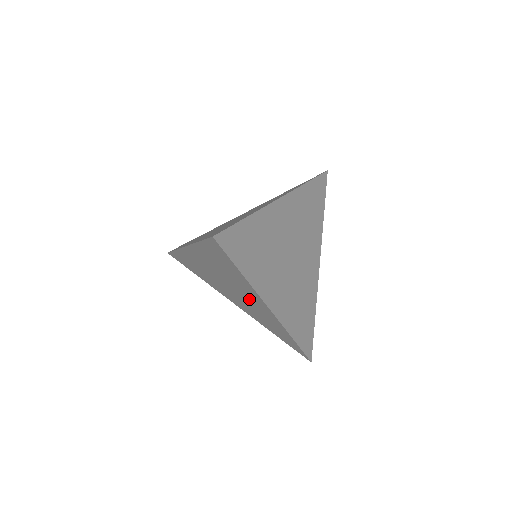
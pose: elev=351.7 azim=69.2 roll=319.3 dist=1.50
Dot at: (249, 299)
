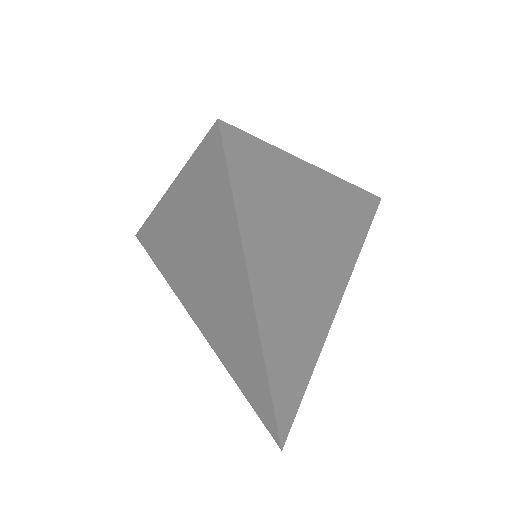
Dot at: (226, 299)
